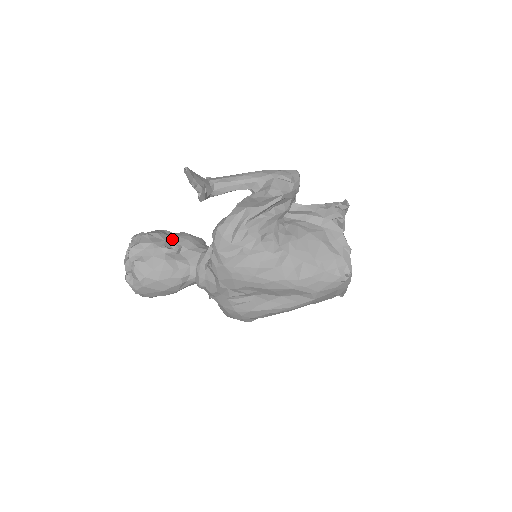
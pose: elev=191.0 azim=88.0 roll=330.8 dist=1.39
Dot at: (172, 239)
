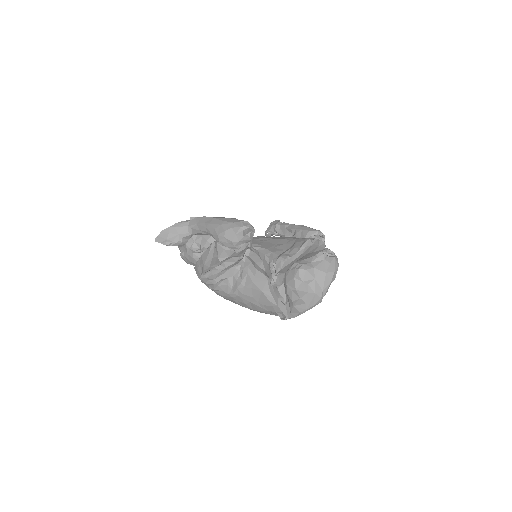
Dot at: (198, 239)
